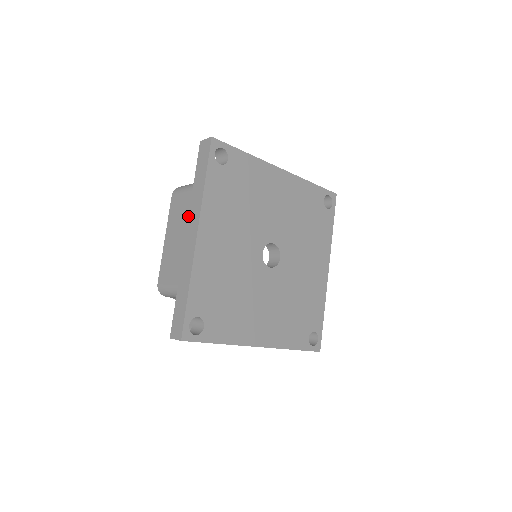
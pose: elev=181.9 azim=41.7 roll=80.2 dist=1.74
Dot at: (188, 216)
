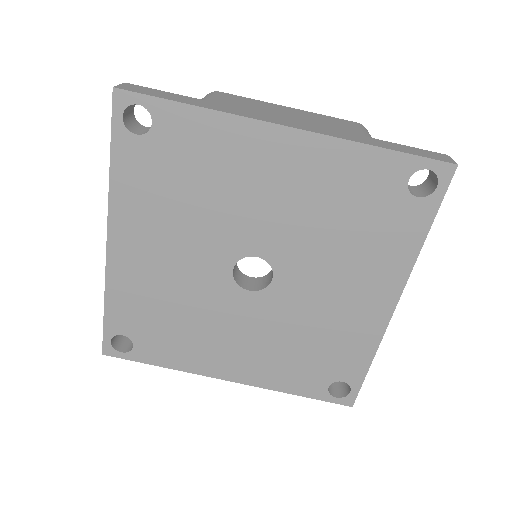
Dot at: occluded
